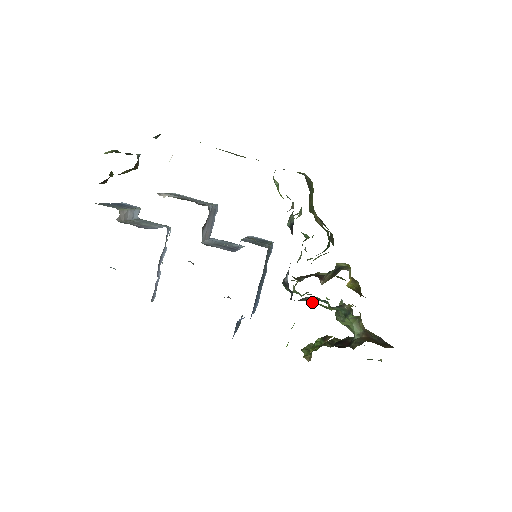
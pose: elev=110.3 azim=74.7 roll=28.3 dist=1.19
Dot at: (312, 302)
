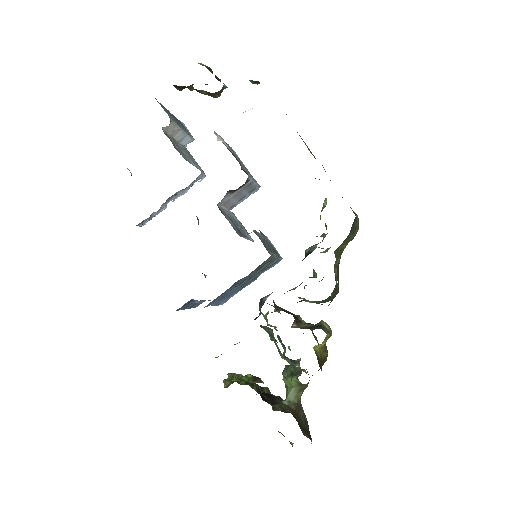
Dot at: occluded
